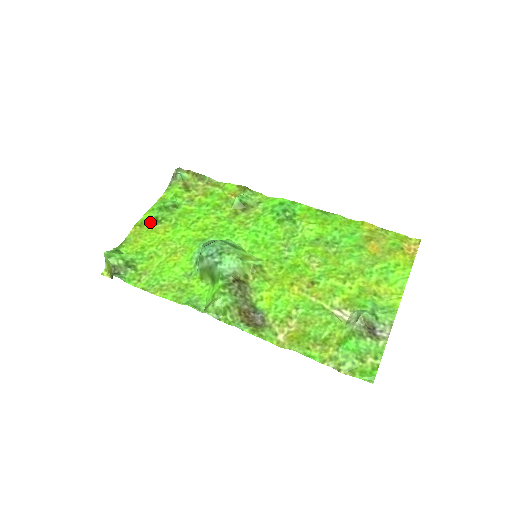
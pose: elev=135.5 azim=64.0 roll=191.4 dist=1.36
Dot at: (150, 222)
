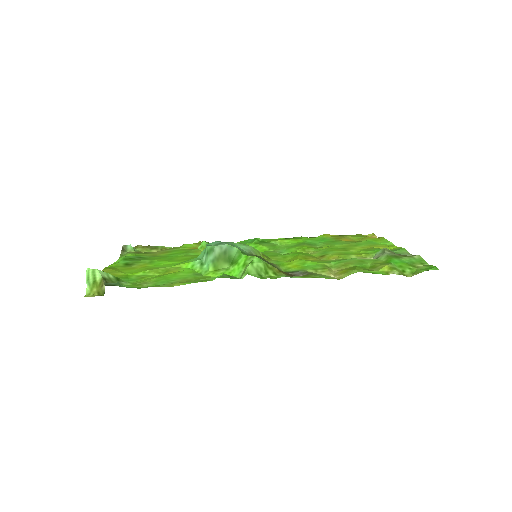
Dot at: (120, 266)
